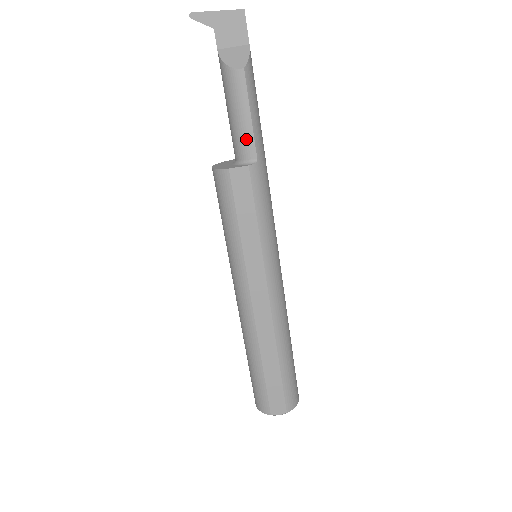
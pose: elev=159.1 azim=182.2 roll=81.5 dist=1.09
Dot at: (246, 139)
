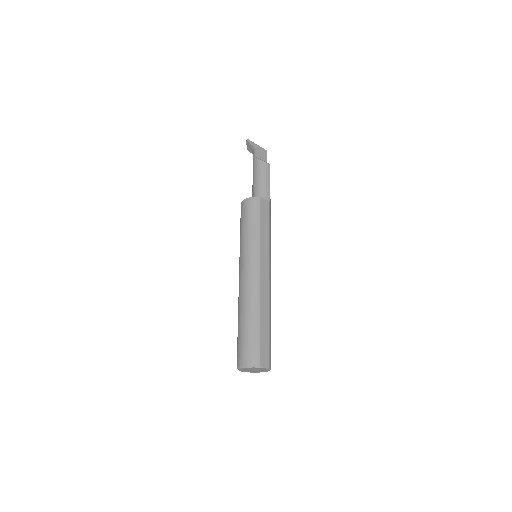
Dot at: (267, 191)
